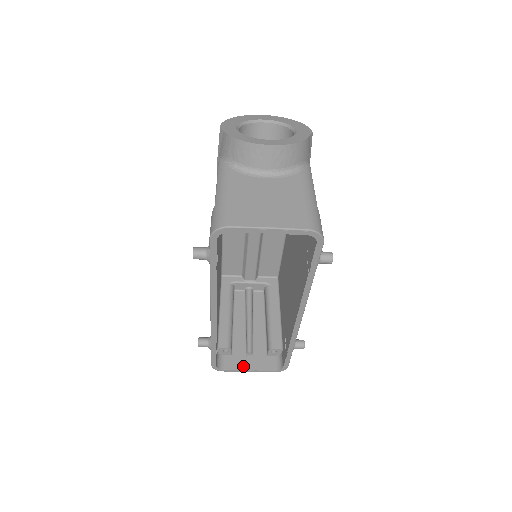
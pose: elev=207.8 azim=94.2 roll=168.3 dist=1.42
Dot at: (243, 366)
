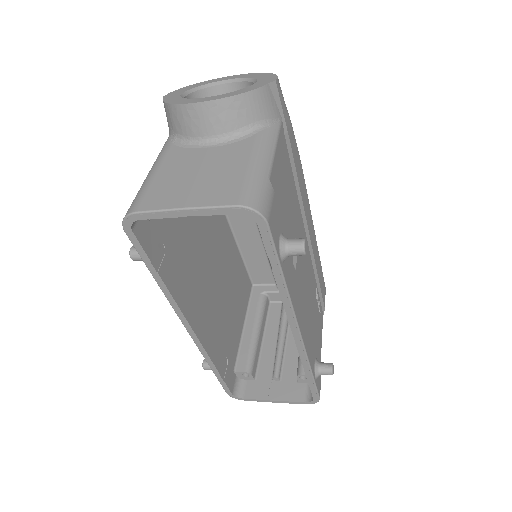
Dot at: (266, 395)
